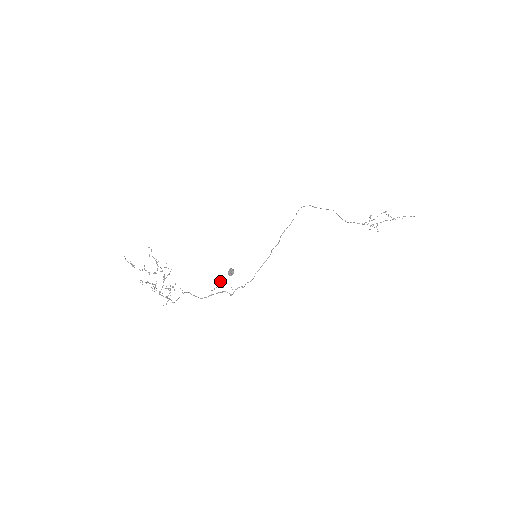
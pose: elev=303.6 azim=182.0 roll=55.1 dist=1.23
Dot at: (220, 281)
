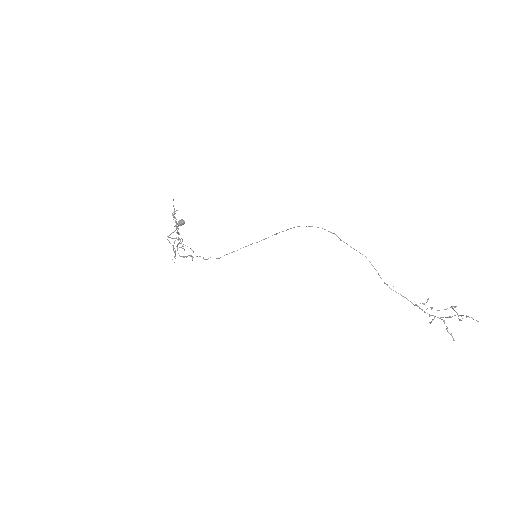
Dot at: (175, 230)
